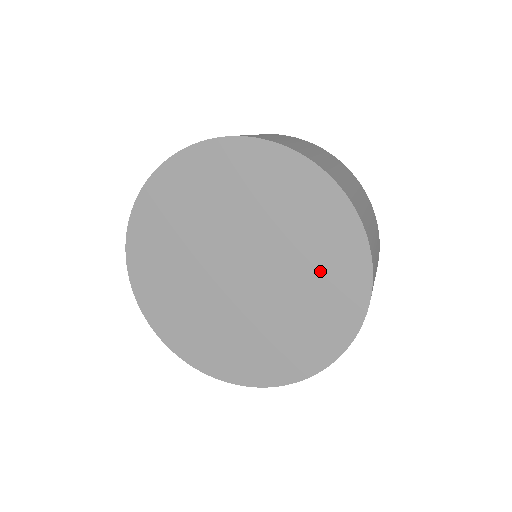
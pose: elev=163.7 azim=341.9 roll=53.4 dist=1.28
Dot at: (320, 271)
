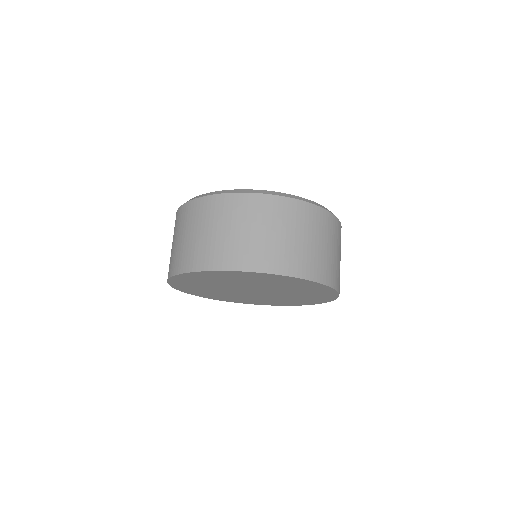
Dot at: (297, 288)
